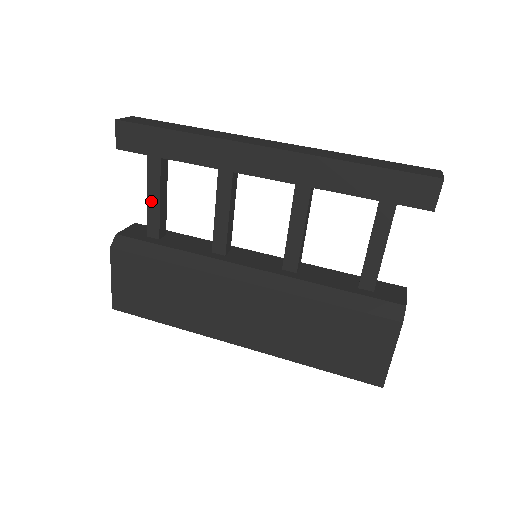
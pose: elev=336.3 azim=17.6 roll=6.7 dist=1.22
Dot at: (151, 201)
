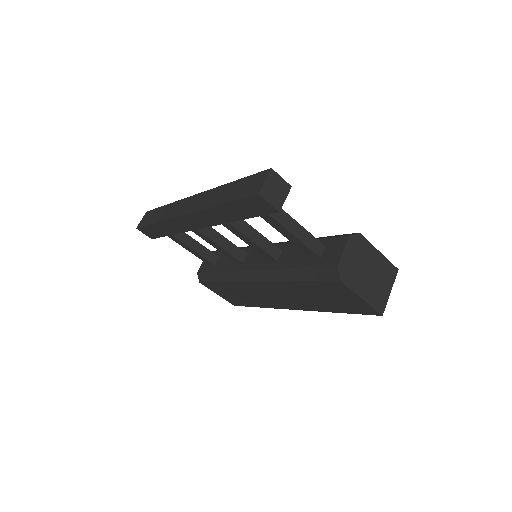
Dot at: (191, 251)
